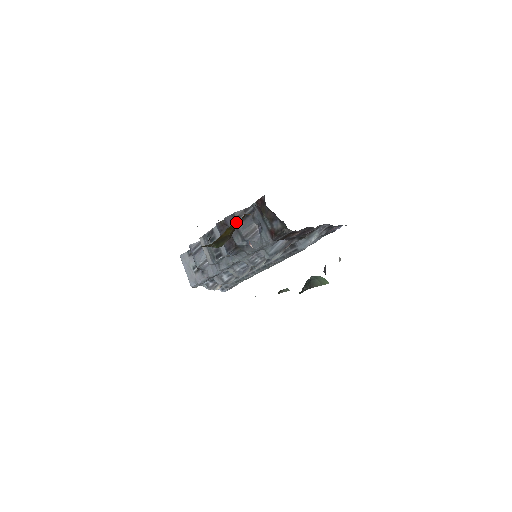
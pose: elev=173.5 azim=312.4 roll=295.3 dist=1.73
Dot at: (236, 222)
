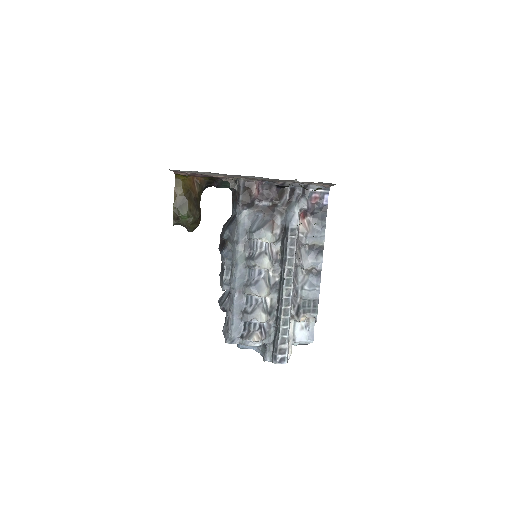
Dot at: occluded
